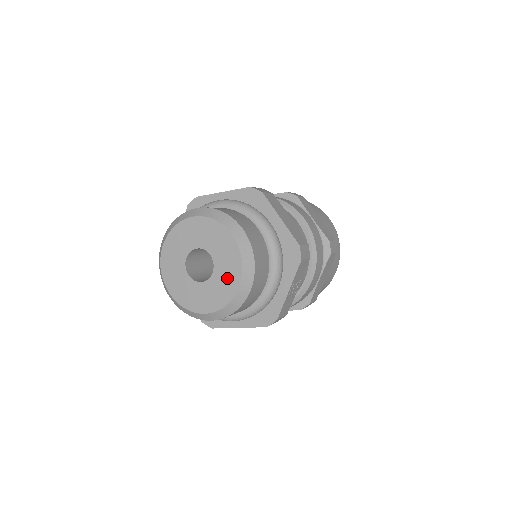
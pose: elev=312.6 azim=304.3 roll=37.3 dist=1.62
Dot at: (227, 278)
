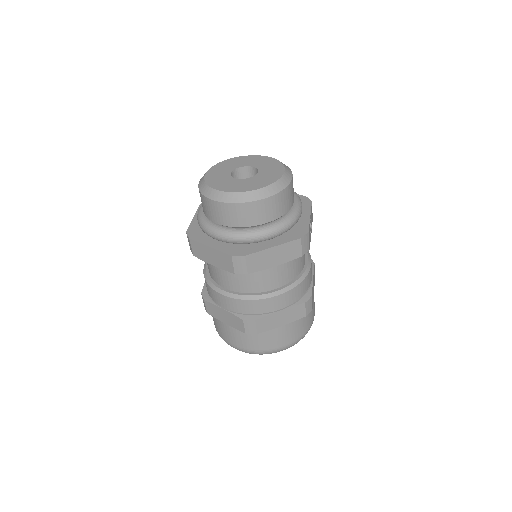
Dot at: (272, 171)
